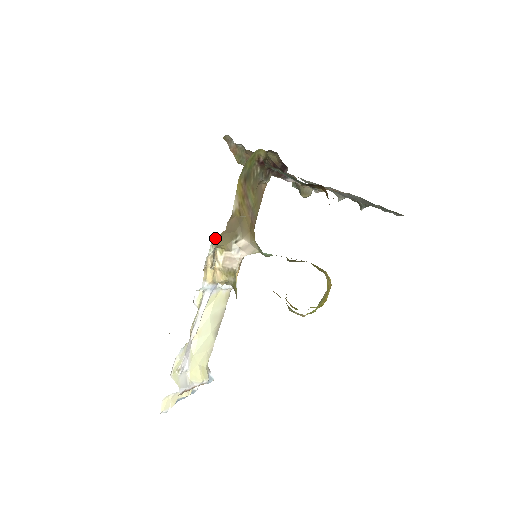
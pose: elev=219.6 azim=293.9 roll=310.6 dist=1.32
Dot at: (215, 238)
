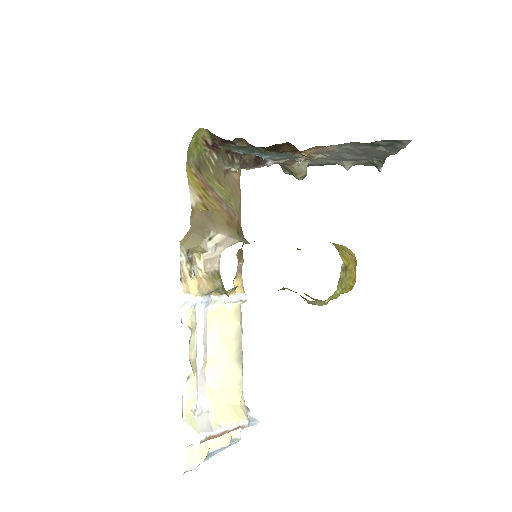
Dot at: (182, 241)
